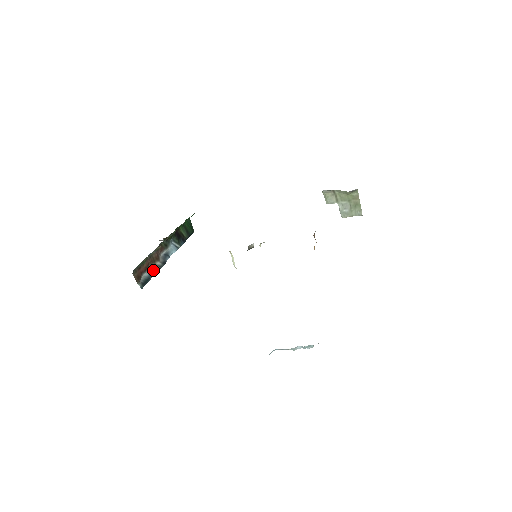
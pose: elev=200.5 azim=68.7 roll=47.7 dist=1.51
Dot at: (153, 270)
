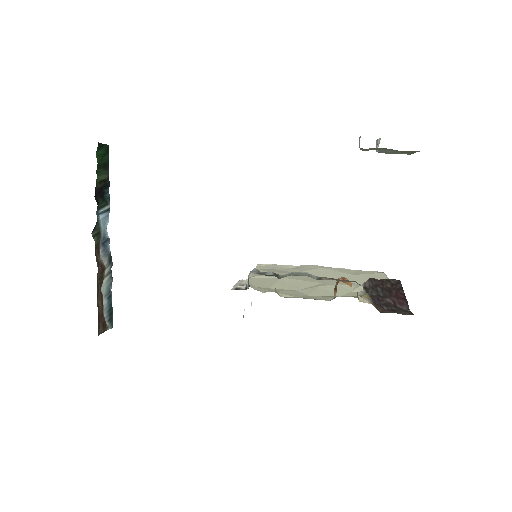
Dot at: (107, 288)
